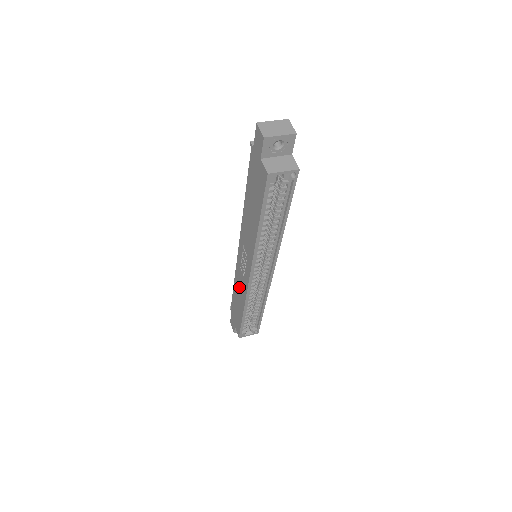
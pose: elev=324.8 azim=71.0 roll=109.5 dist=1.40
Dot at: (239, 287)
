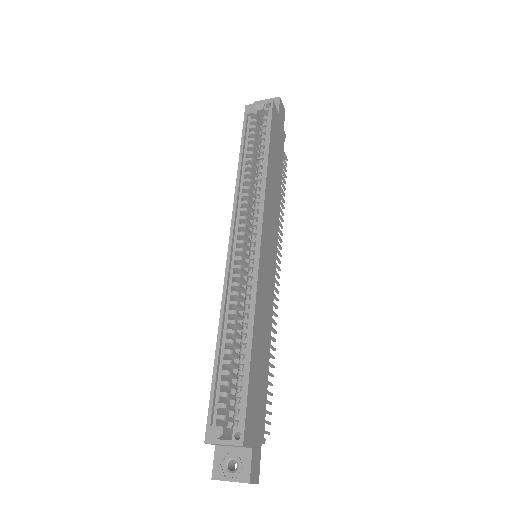
Dot at: occluded
